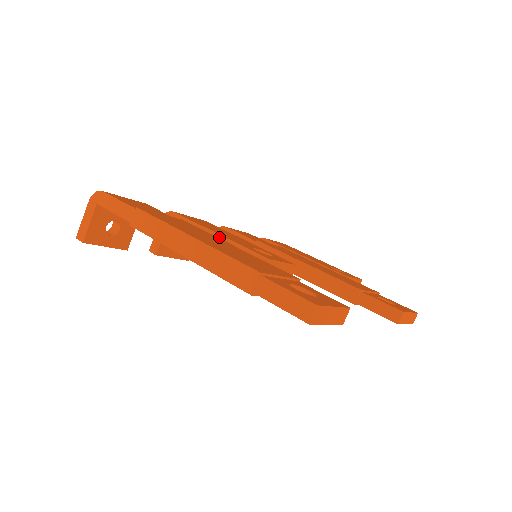
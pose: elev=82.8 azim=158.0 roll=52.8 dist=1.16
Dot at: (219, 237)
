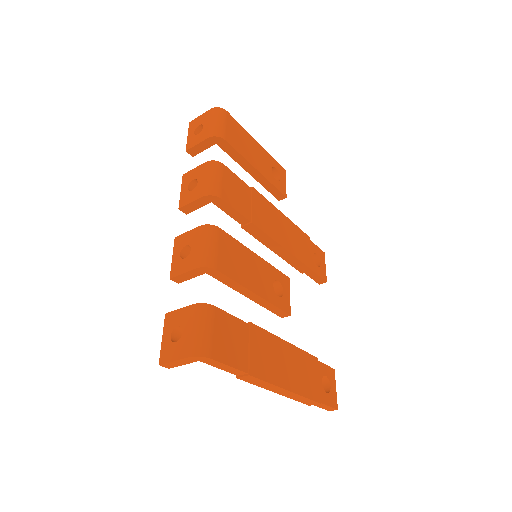
Dot at: (258, 297)
